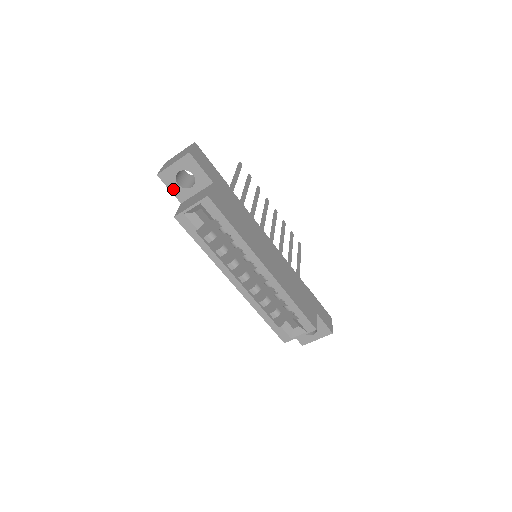
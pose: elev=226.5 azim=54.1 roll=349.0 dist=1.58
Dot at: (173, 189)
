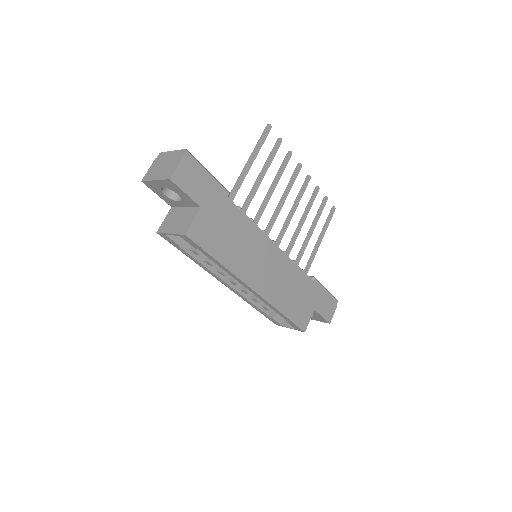
Dot at: (161, 196)
